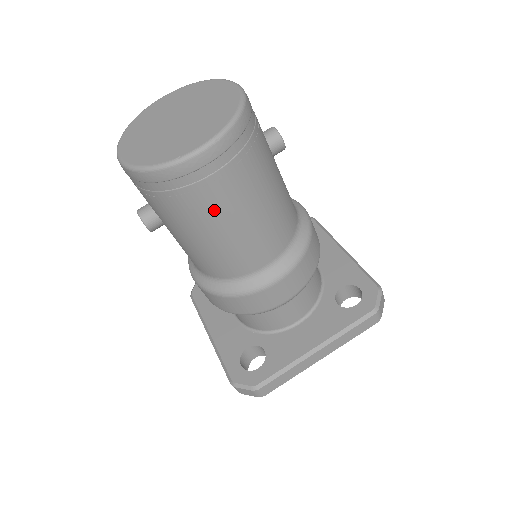
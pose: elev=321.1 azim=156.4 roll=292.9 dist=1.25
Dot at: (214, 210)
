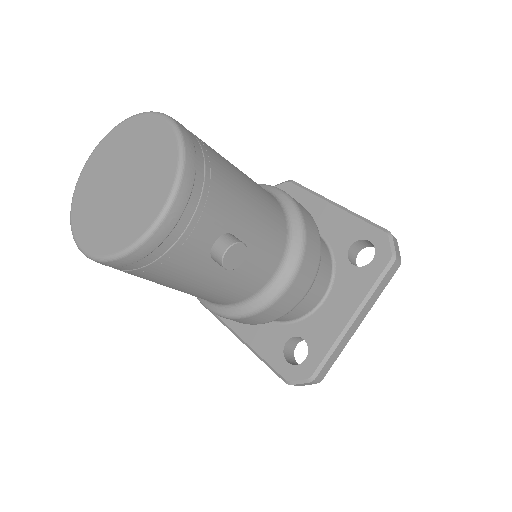
Dot at: occluded
